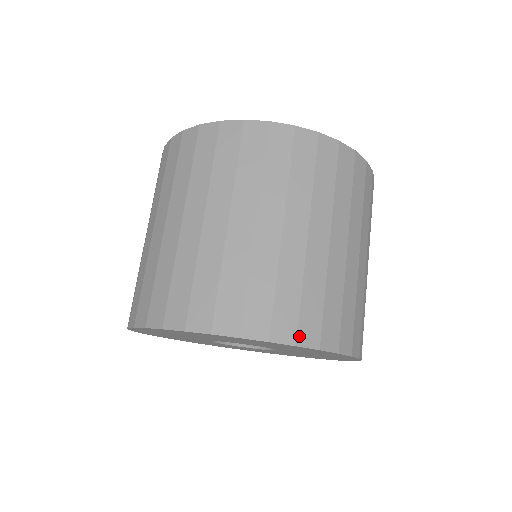
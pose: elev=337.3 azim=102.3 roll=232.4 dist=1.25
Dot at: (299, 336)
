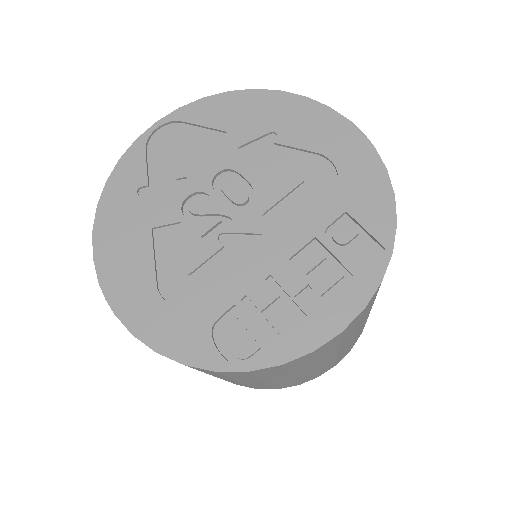
Dot at: occluded
